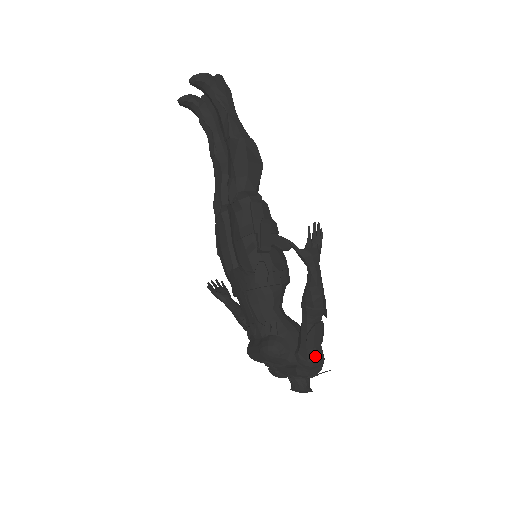
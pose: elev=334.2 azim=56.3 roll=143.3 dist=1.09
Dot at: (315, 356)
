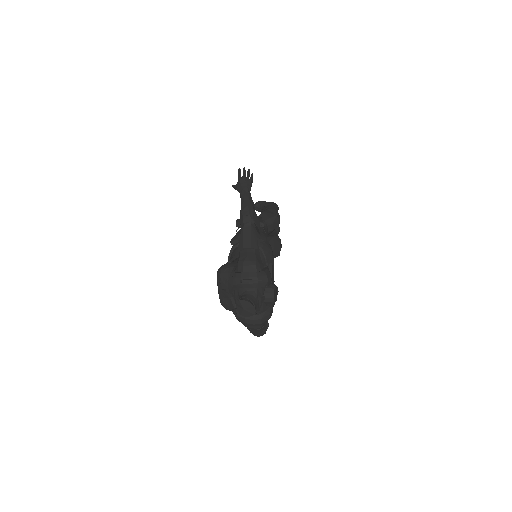
Dot at: (246, 257)
